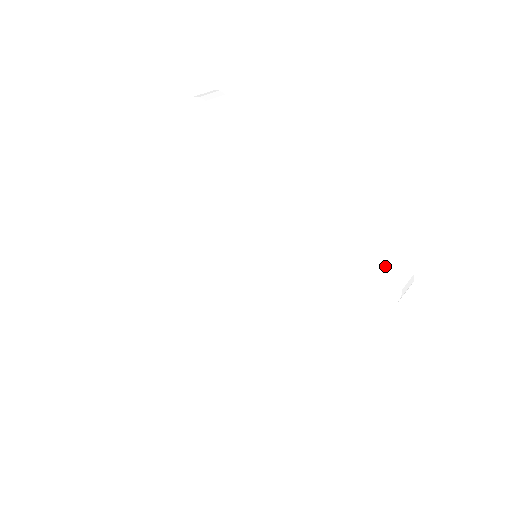
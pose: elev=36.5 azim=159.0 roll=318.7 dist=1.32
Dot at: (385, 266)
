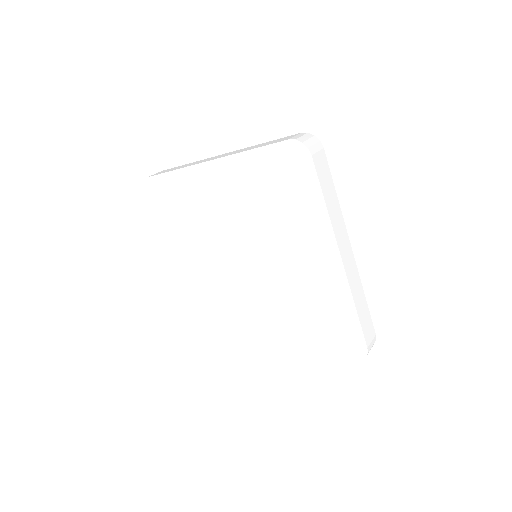
Dot at: occluded
